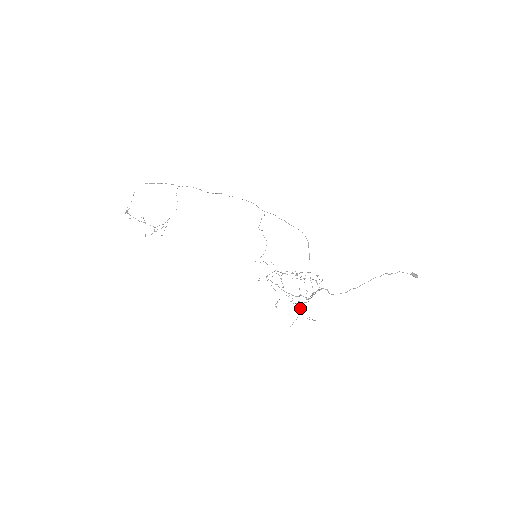
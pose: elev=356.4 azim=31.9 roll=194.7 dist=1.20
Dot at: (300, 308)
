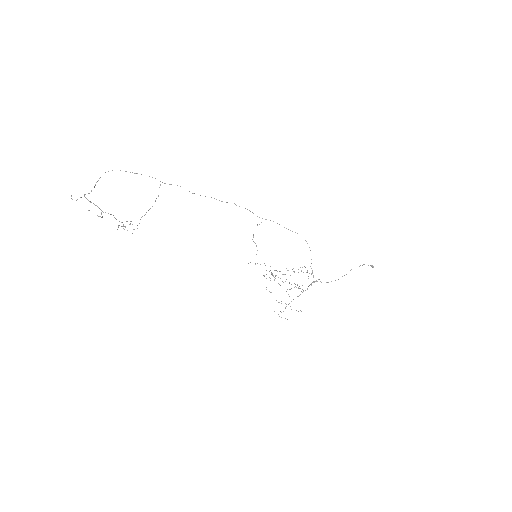
Dot at: occluded
